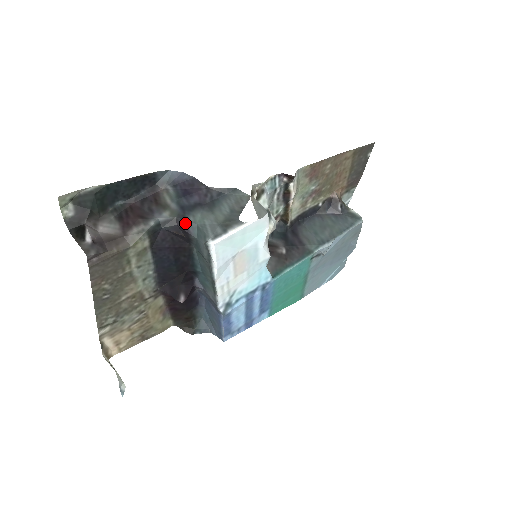
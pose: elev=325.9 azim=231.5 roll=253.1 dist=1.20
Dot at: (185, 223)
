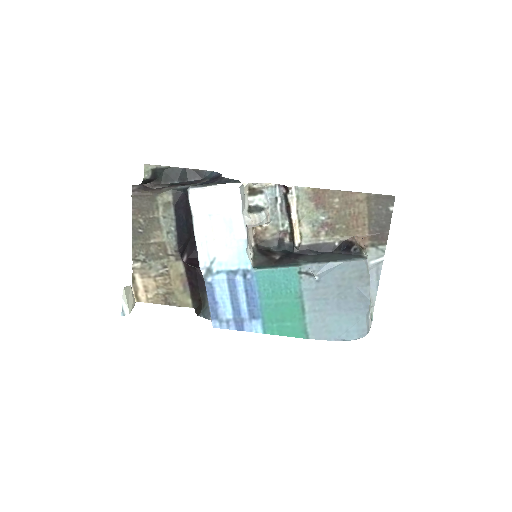
Dot at: occluded
